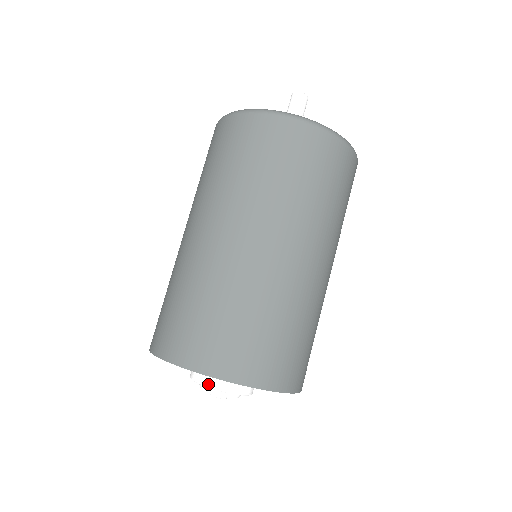
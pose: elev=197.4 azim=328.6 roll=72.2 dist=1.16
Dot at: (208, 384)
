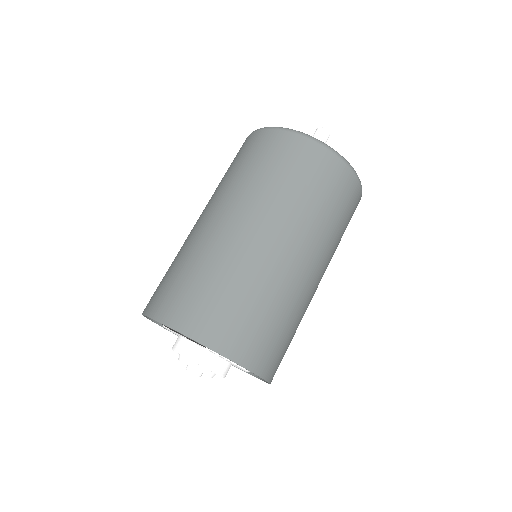
Dot at: (194, 358)
